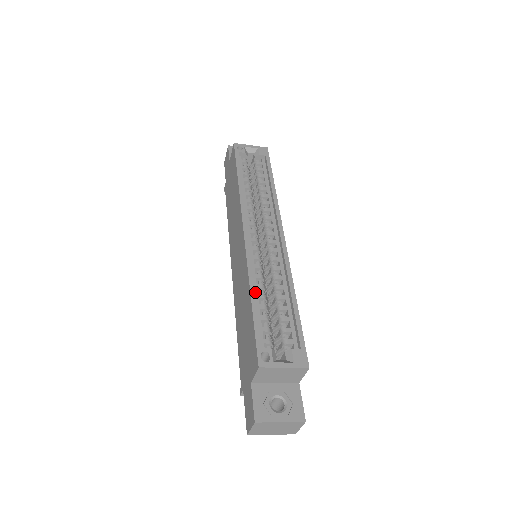
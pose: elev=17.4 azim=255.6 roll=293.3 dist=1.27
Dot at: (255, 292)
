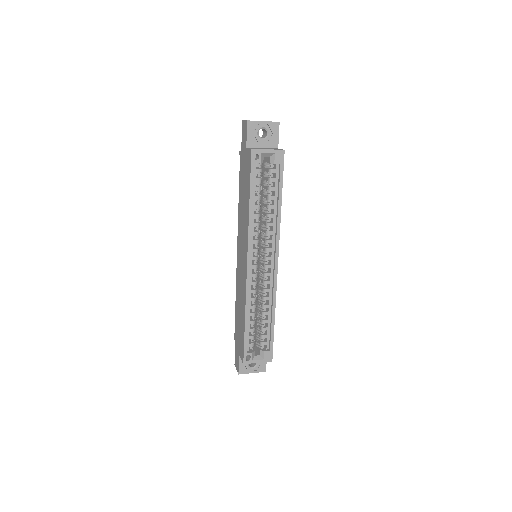
Dot at: (249, 312)
